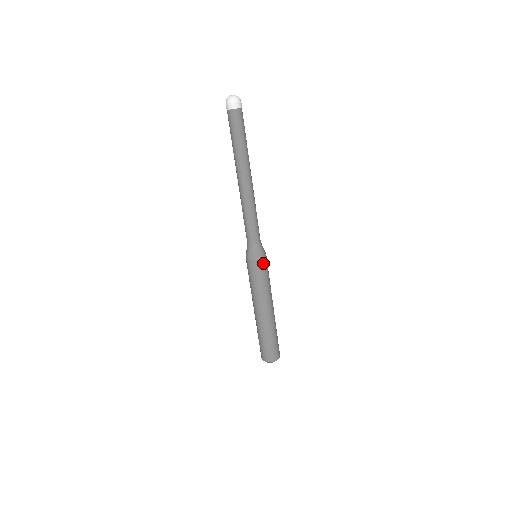
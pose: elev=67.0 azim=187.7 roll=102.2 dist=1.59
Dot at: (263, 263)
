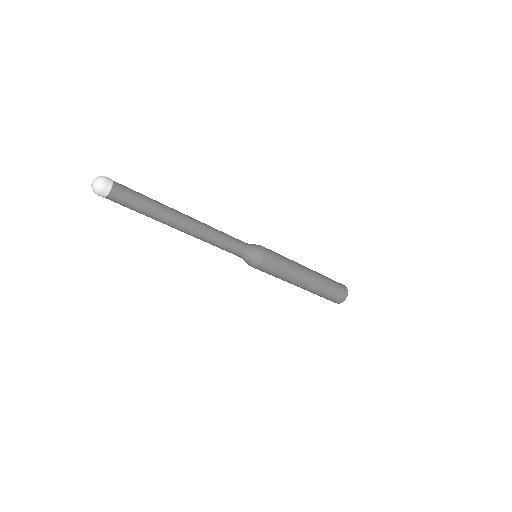
Dot at: (264, 265)
